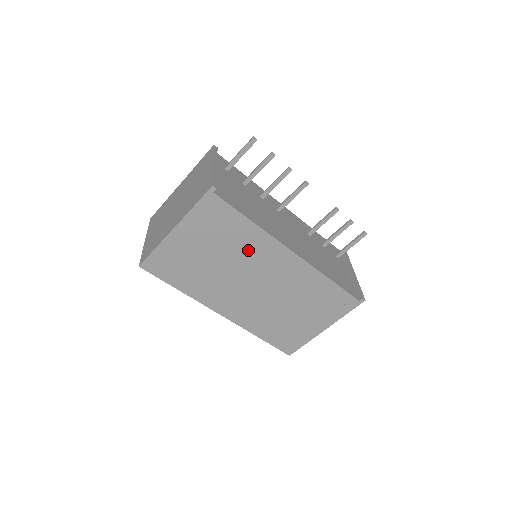
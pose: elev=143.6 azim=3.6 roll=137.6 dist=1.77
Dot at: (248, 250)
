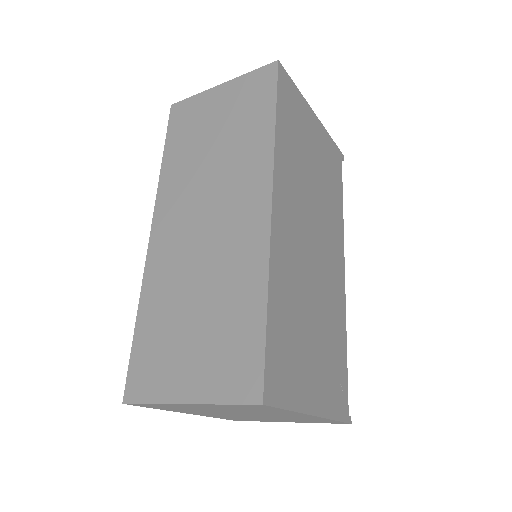
Dot at: (330, 212)
